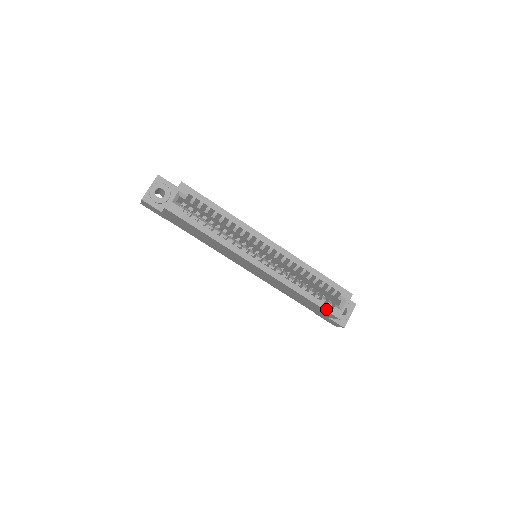
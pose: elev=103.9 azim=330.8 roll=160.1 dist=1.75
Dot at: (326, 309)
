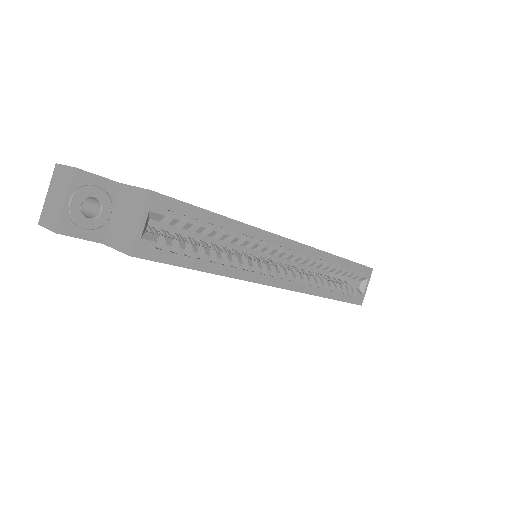
Dot at: (350, 301)
